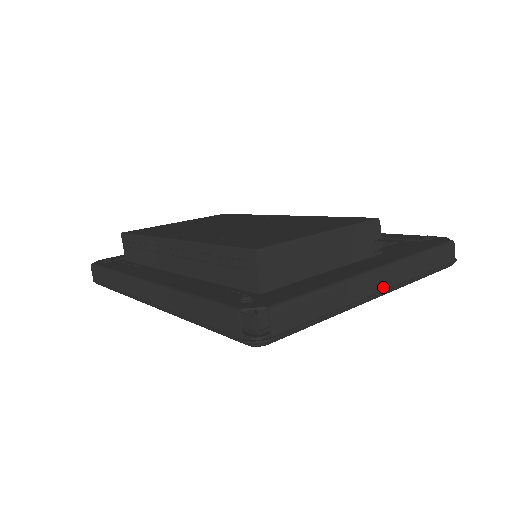
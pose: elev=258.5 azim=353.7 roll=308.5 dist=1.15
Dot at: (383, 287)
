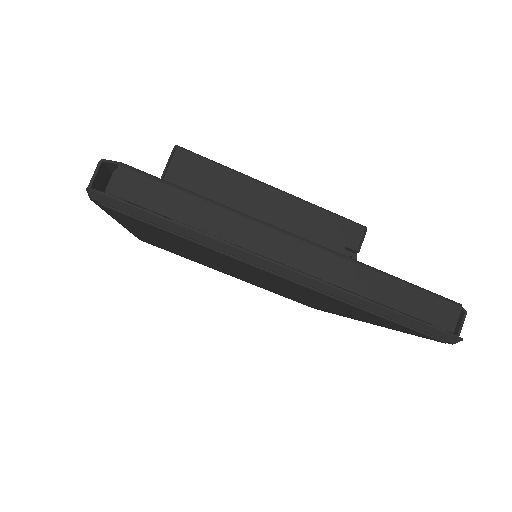
Dot at: (297, 264)
